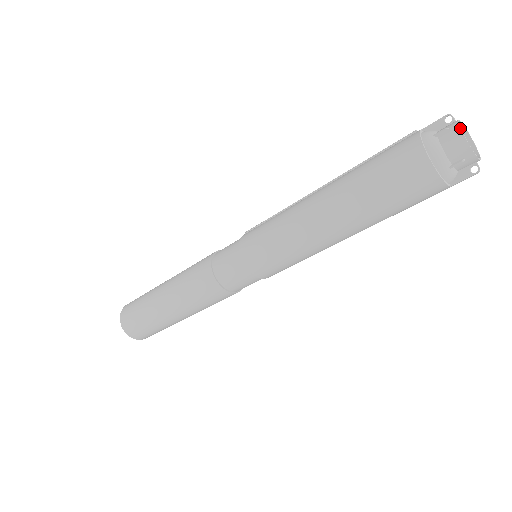
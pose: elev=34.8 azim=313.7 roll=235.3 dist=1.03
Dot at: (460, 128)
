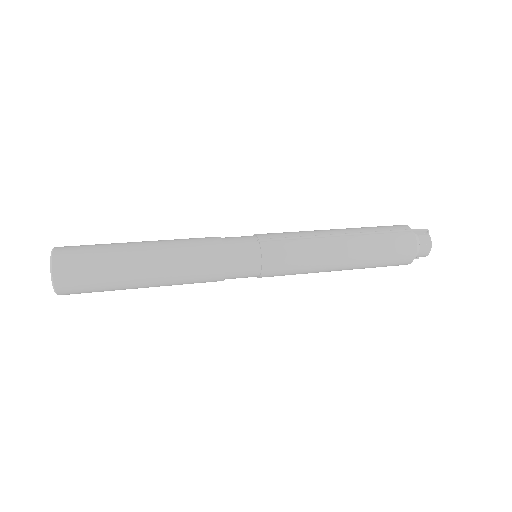
Dot at: occluded
